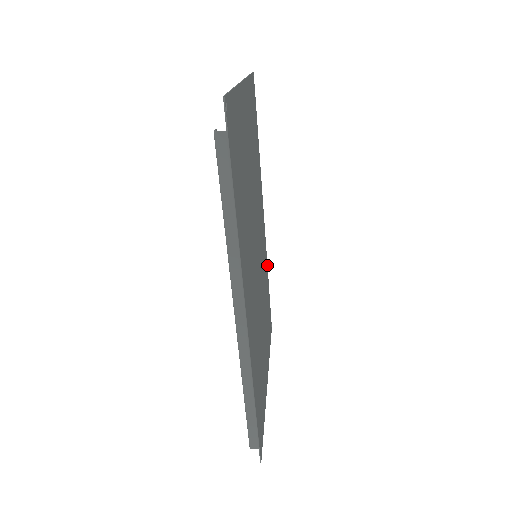
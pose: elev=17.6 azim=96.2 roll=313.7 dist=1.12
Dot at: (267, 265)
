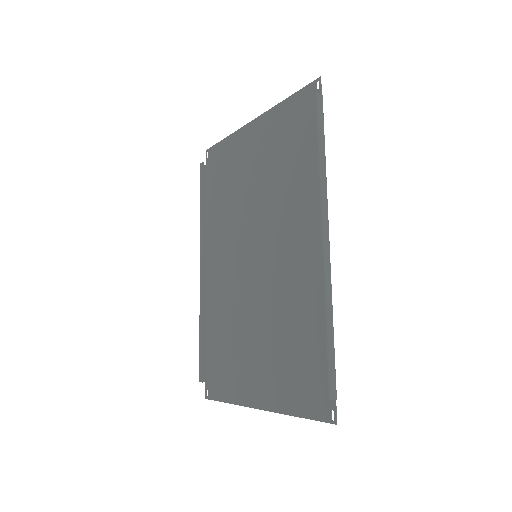
Dot at: (205, 320)
